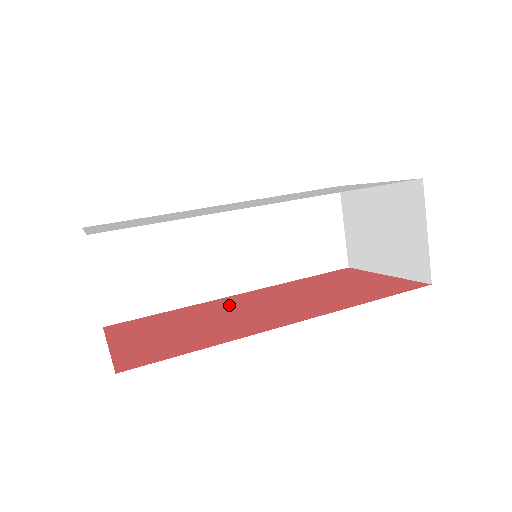
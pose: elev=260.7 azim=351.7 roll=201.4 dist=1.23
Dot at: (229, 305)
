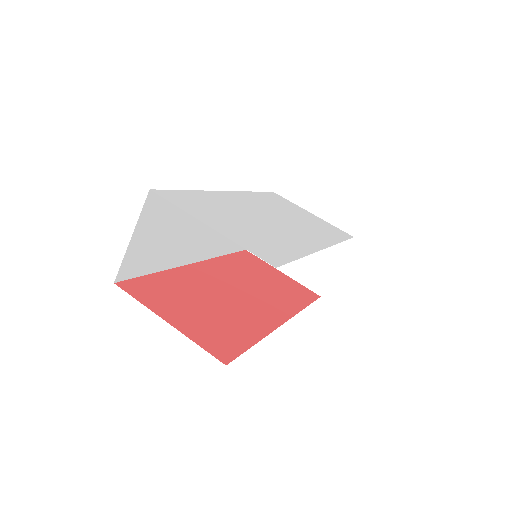
Dot at: (208, 280)
